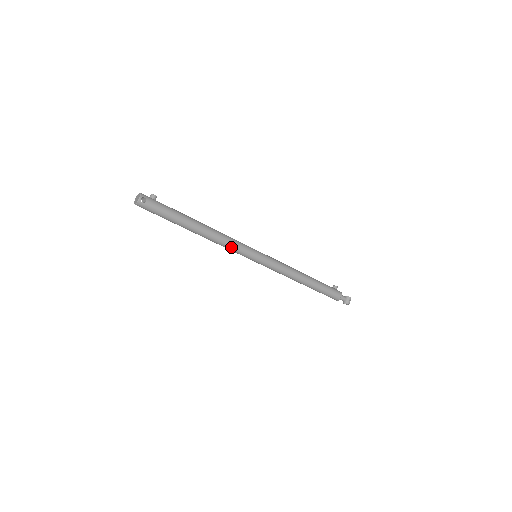
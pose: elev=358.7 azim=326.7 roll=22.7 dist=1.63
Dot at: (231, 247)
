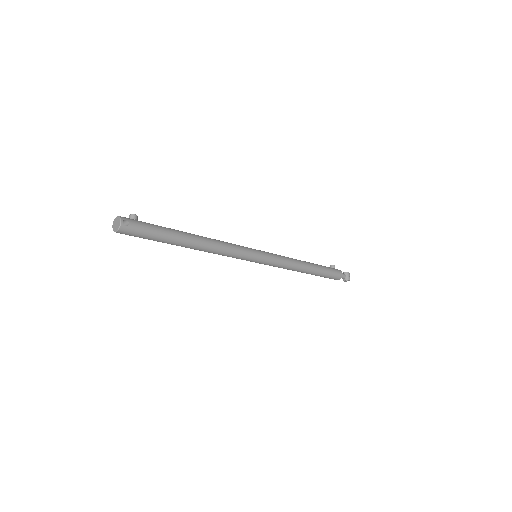
Dot at: (231, 253)
